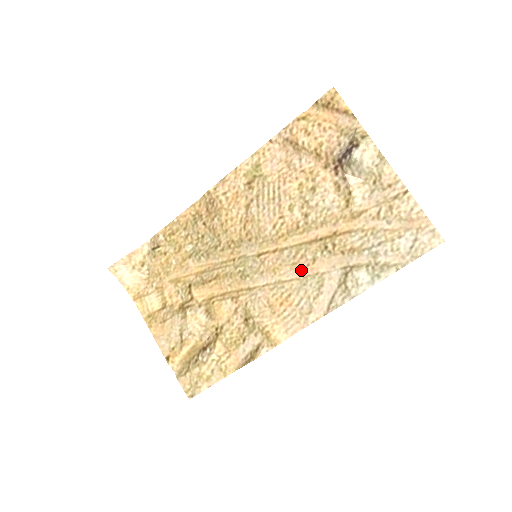
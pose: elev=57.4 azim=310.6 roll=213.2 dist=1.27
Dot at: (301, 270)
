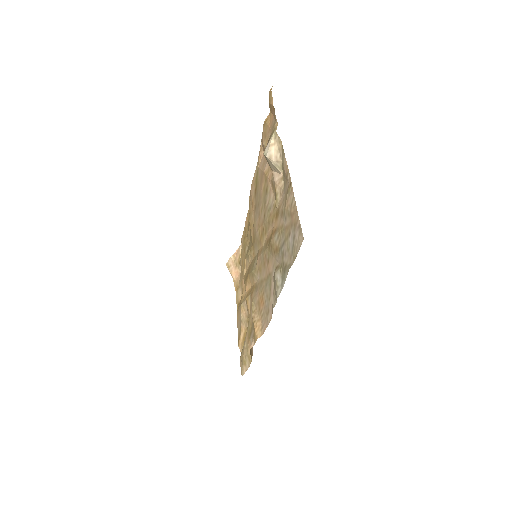
Dot at: (266, 270)
